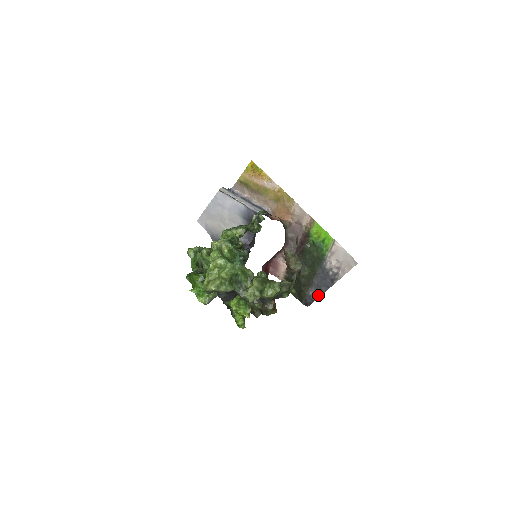
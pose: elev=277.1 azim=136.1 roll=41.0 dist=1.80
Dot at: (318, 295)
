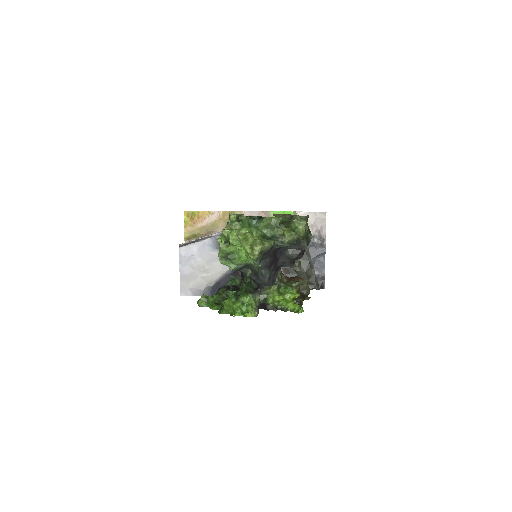
Dot at: (323, 269)
